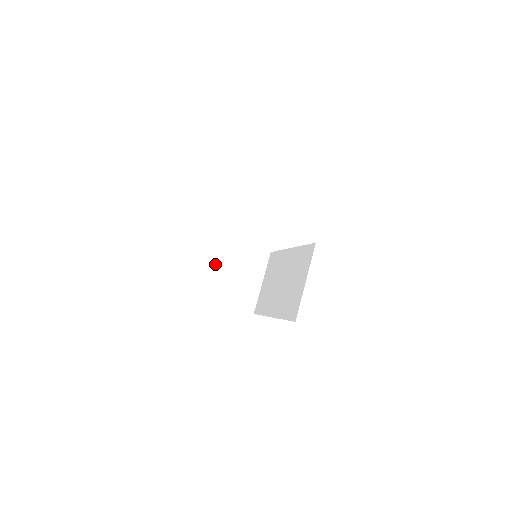
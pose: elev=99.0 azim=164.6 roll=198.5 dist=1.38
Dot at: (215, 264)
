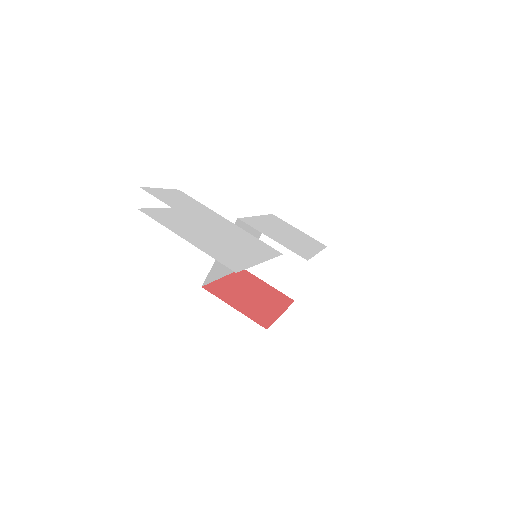
Dot at: (269, 244)
